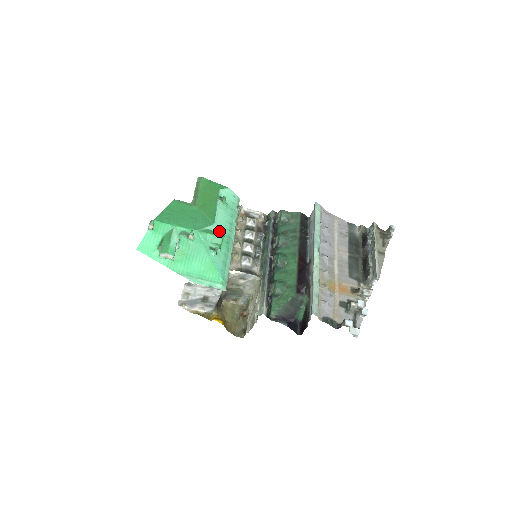
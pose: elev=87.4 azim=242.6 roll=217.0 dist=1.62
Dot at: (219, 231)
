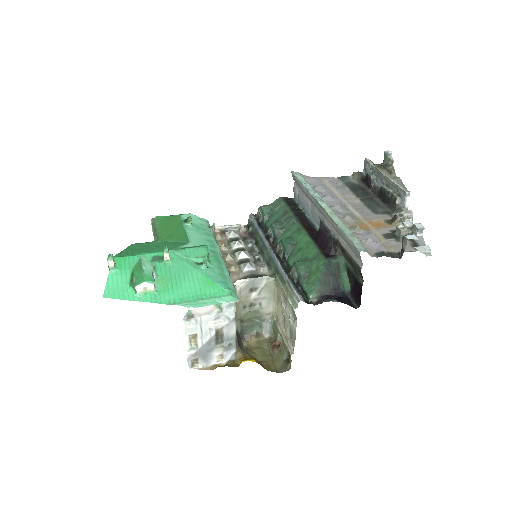
Dot at: occluded
